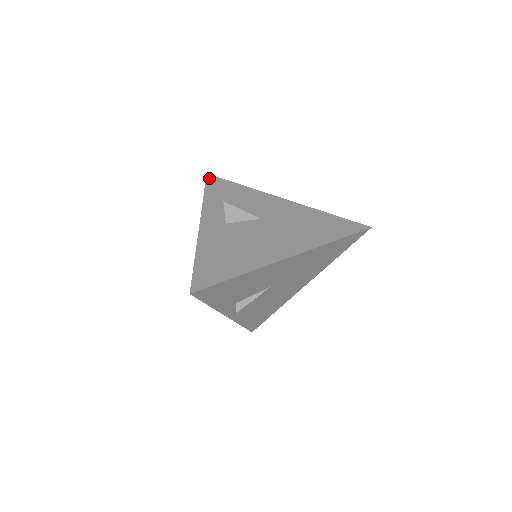
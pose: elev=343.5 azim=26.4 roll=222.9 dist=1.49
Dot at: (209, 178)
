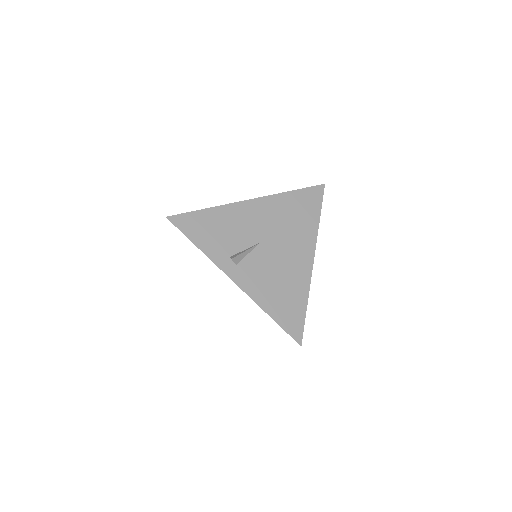
Dot at: occluded
